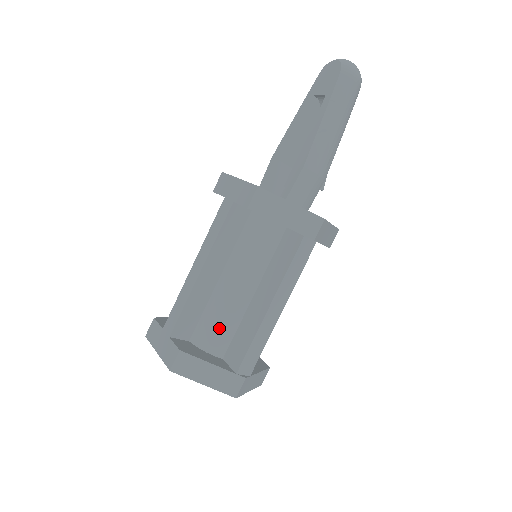
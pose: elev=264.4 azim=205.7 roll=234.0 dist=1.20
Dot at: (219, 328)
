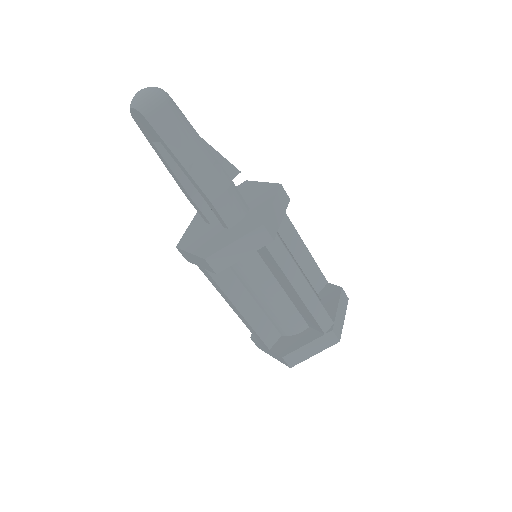
Dot at: (287, 320)
